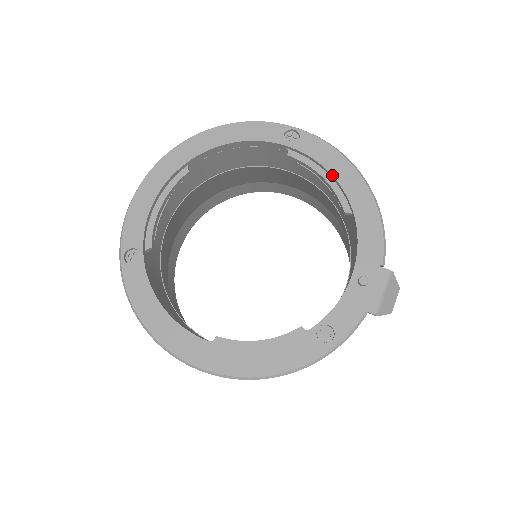
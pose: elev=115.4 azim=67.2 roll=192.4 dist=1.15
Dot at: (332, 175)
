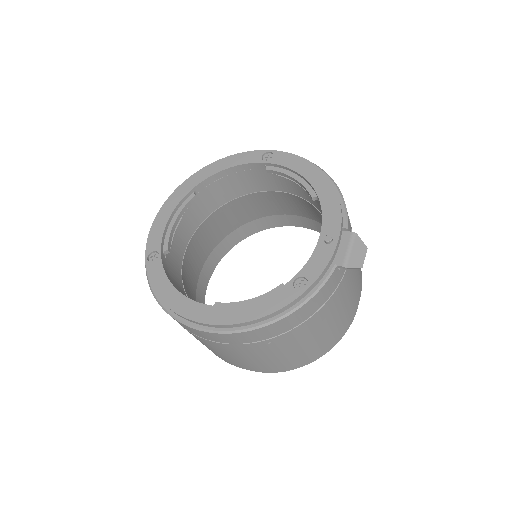
Dot at: (299, 174)
